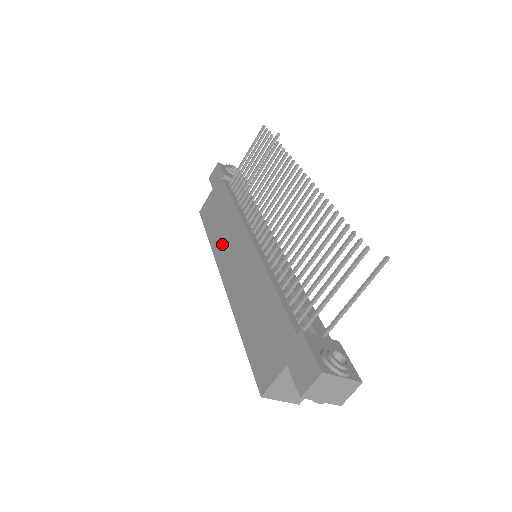
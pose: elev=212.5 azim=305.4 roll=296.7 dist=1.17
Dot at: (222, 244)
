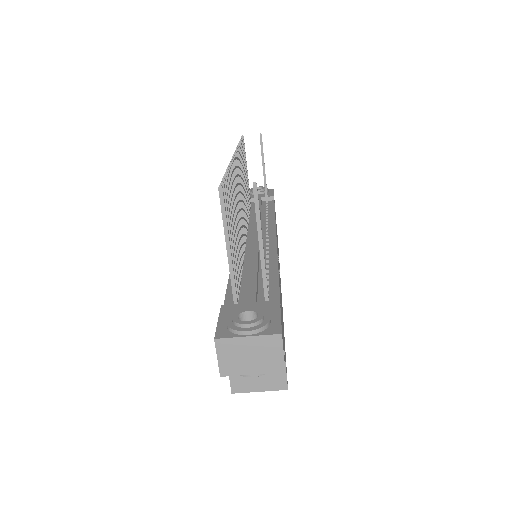
Dot at: occluded
